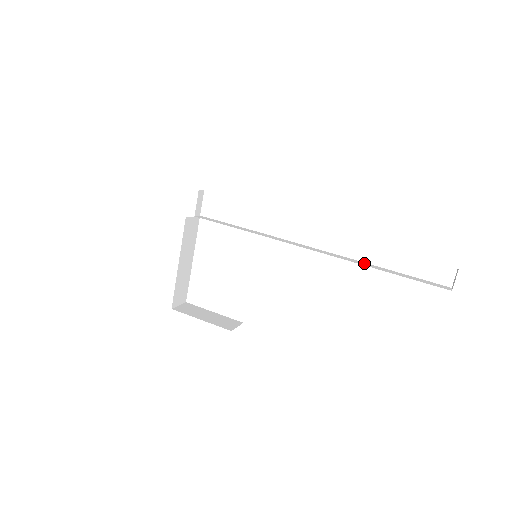
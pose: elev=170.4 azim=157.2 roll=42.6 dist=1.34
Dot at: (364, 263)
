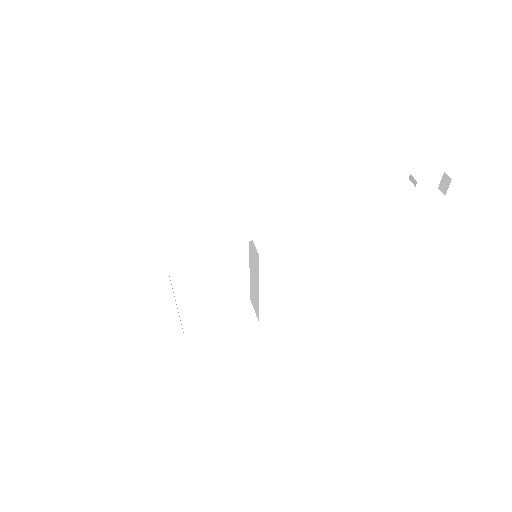
Dot at: (364, 207)
